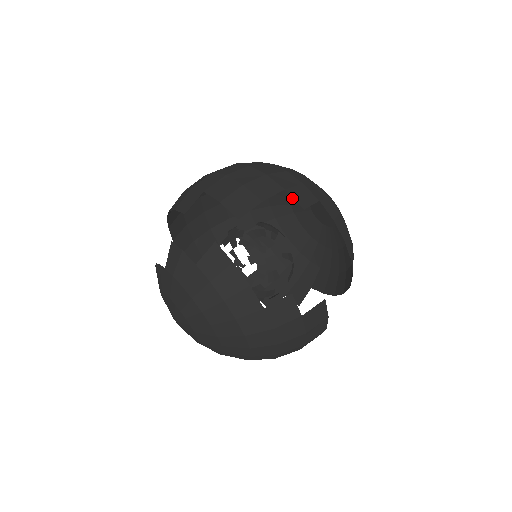
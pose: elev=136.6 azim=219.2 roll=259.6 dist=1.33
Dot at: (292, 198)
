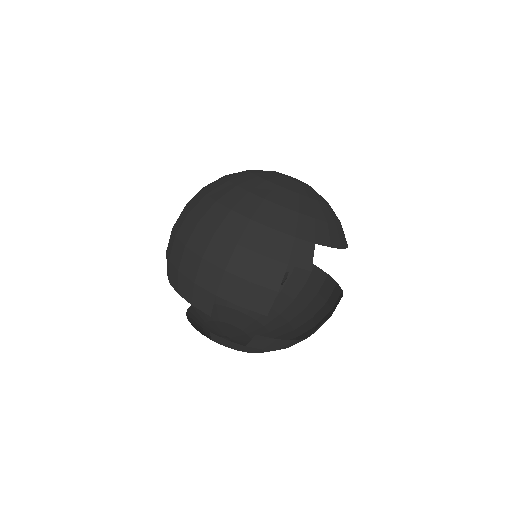
Dot at: (252, 170)
